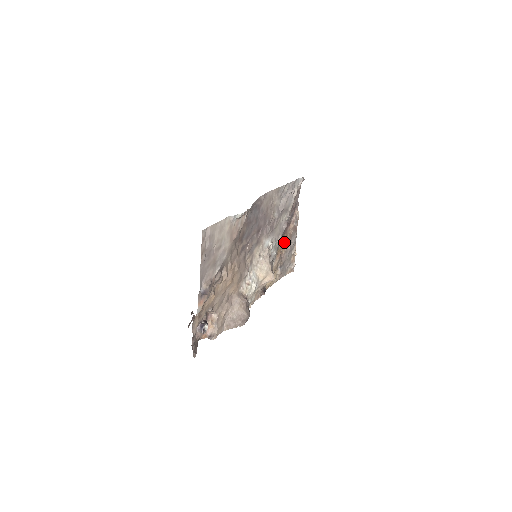
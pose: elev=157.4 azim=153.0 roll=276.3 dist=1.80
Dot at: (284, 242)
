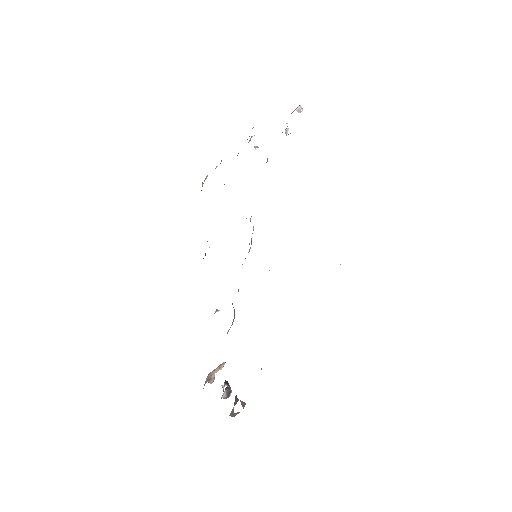
Dot at: occluded
